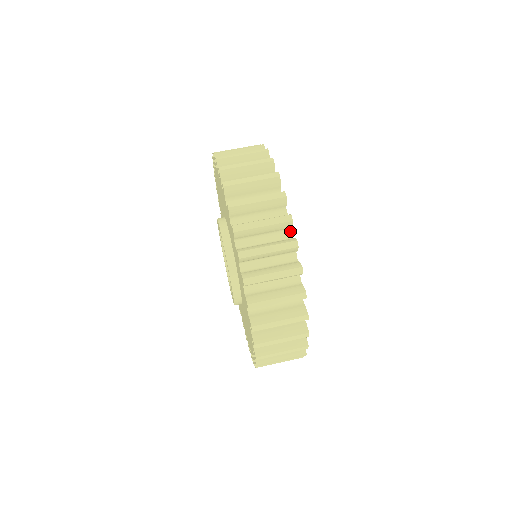
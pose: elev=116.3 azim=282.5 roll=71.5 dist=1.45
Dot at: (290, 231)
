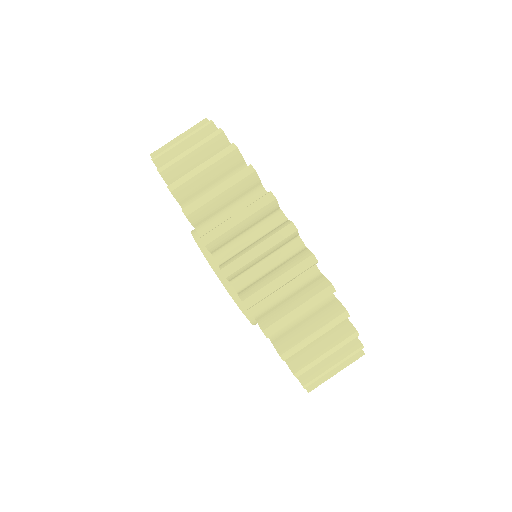
Dot at: occluded
